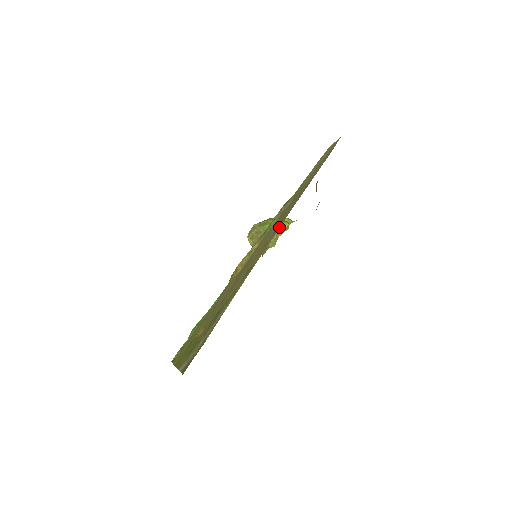
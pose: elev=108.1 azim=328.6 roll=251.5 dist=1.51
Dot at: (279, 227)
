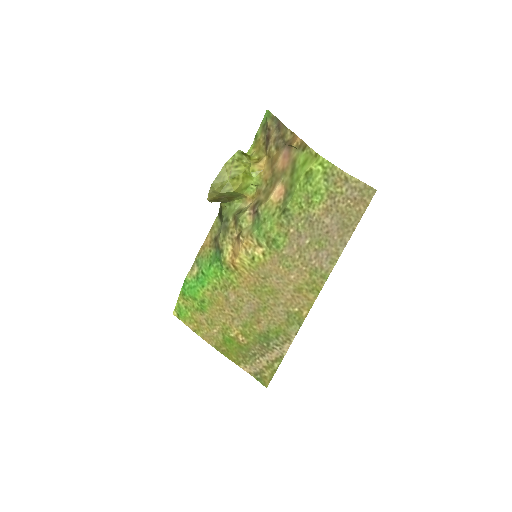
Dot at: (319, 289)
